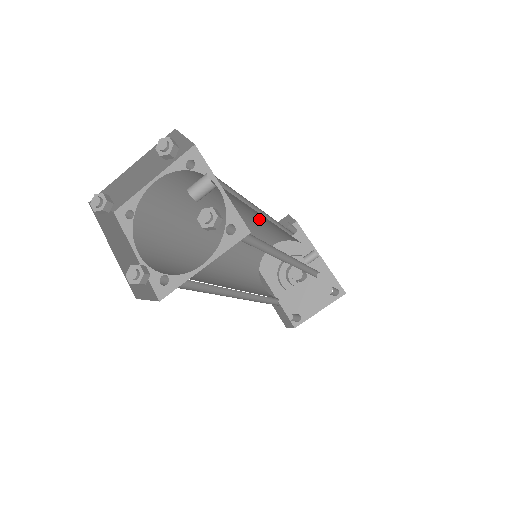
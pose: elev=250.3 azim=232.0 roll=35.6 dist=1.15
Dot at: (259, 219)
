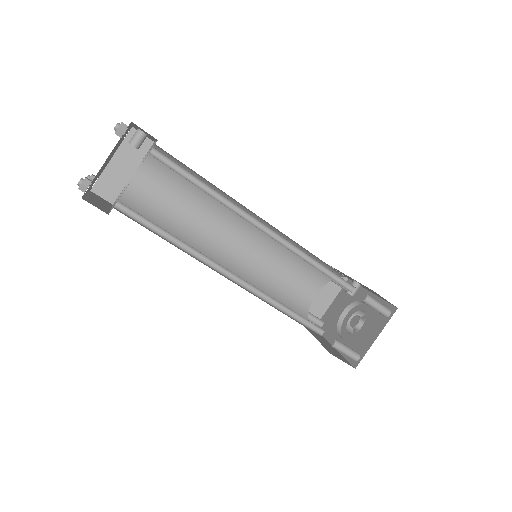
Dot at: (259, 232)
